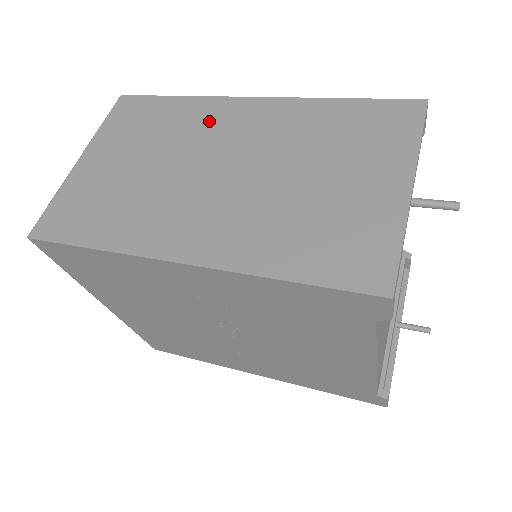
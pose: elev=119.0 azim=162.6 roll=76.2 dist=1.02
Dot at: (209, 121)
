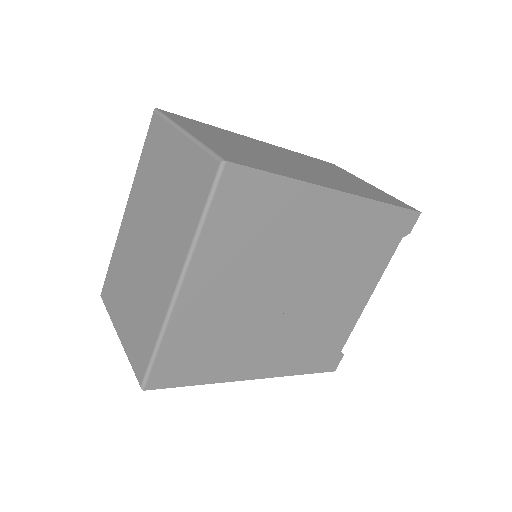
Dot at: (250, 141)
